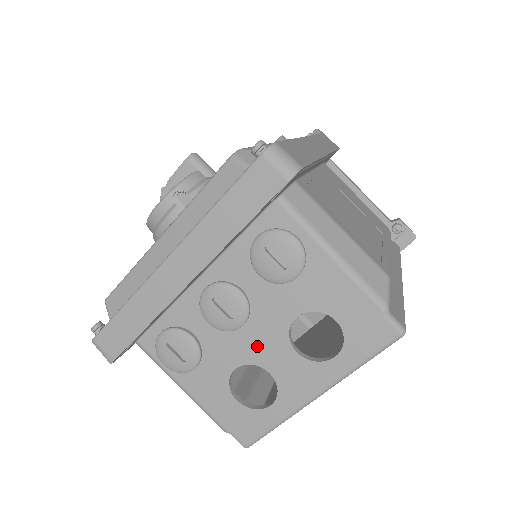
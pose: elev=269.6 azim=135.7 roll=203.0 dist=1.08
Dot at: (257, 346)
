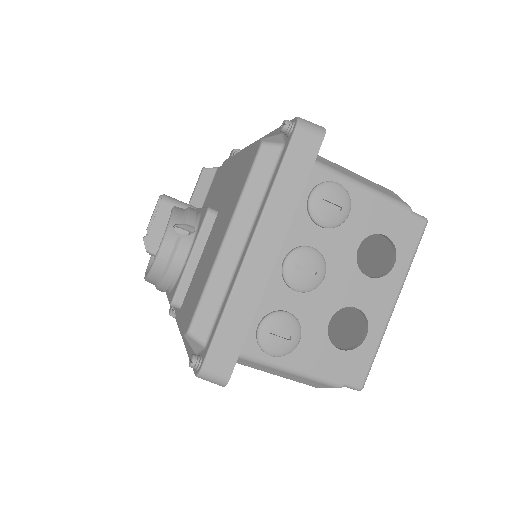
Dot at: (339, 290)
